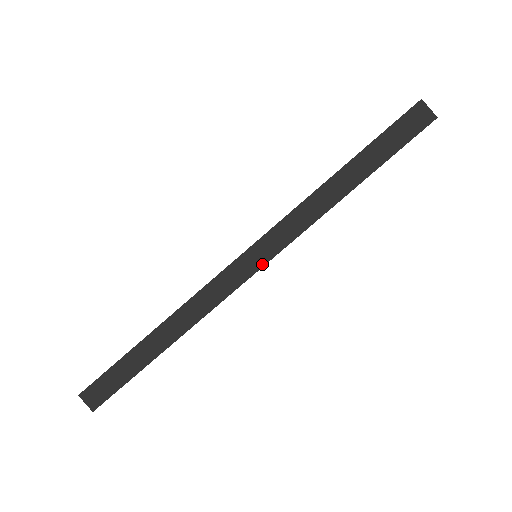
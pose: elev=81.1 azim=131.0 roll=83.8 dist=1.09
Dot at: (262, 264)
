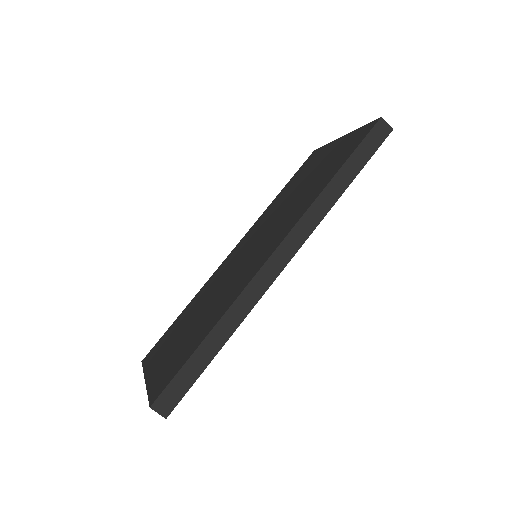
Dot at: (291, 256)
